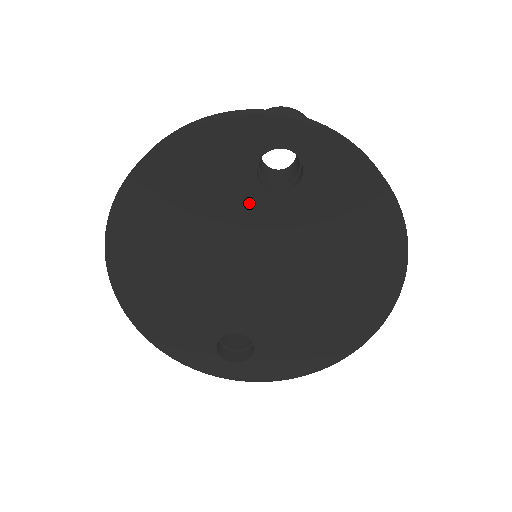
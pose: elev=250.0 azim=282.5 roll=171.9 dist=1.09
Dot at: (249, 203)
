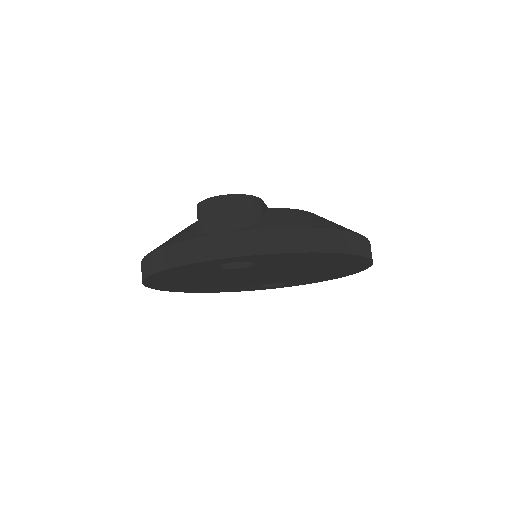
Dot at: (228, 272)
